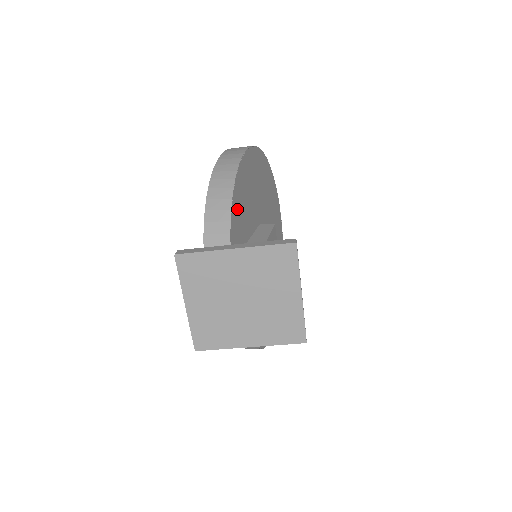
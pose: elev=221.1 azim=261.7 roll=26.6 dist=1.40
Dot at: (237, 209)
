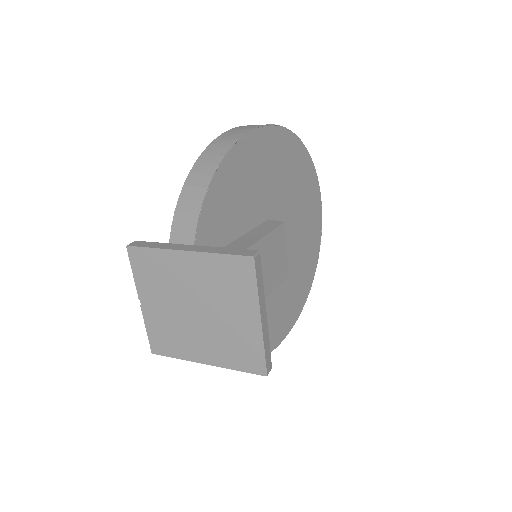
Dot at: (218, 201)
